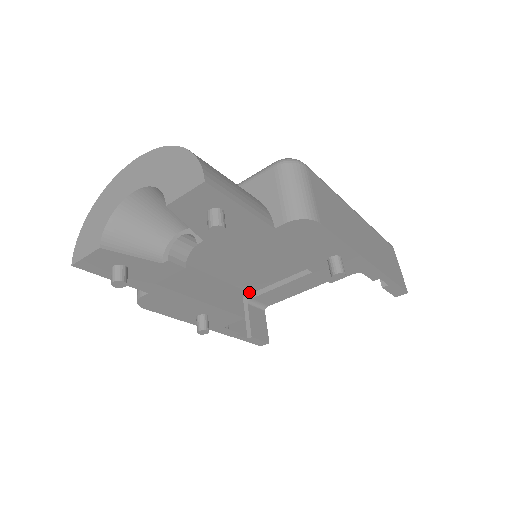
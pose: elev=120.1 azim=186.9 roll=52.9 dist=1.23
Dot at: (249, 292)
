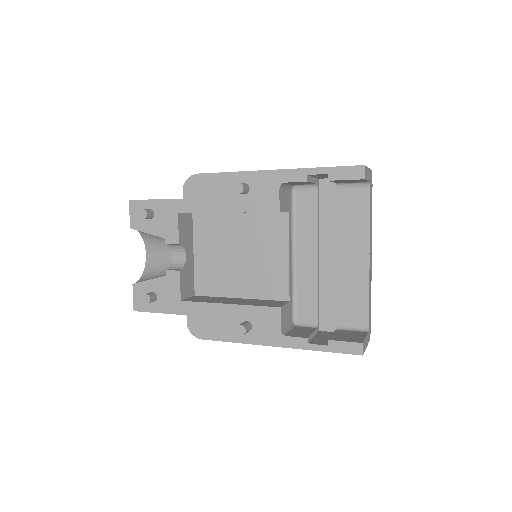
Dot at: (334, 321)
